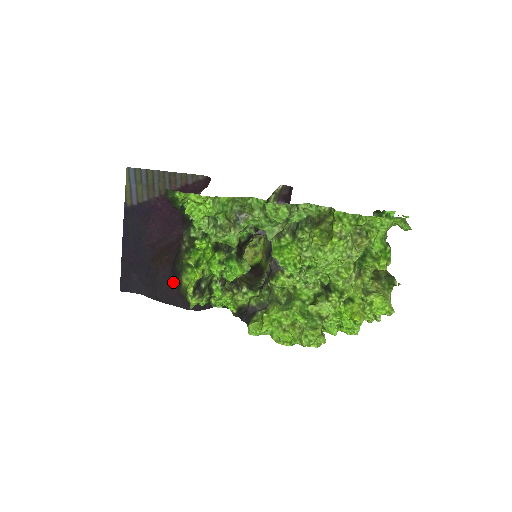
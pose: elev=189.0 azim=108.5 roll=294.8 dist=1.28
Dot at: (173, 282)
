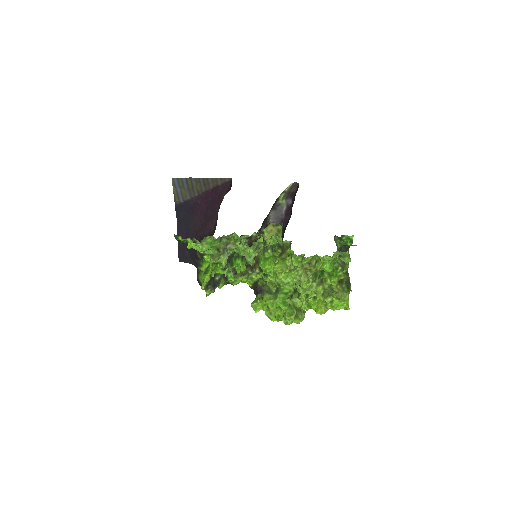
Dot at: occluded
